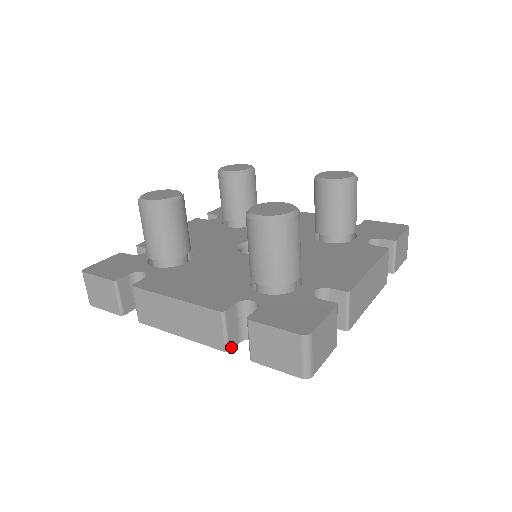
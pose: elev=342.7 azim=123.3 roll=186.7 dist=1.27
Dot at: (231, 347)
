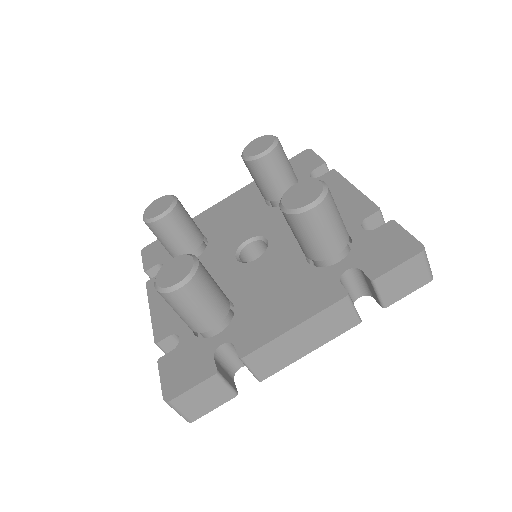
Dot at: occluded
